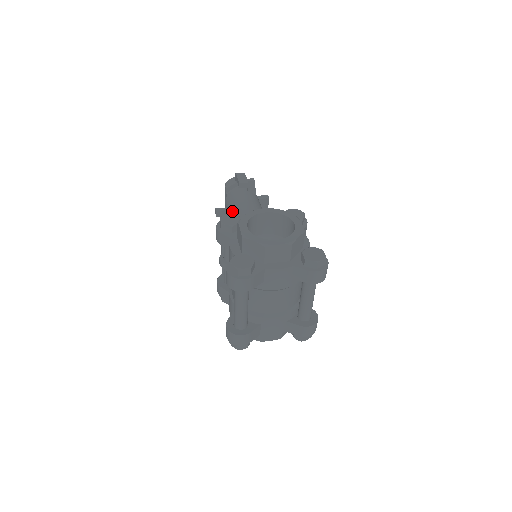
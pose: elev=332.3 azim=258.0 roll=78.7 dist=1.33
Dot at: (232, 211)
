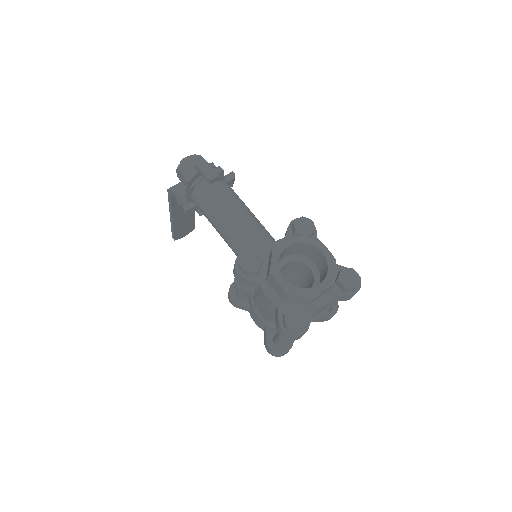
Dot at: (213, 215)
